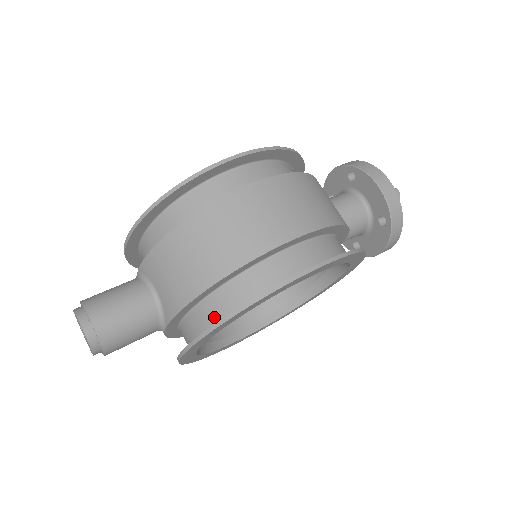
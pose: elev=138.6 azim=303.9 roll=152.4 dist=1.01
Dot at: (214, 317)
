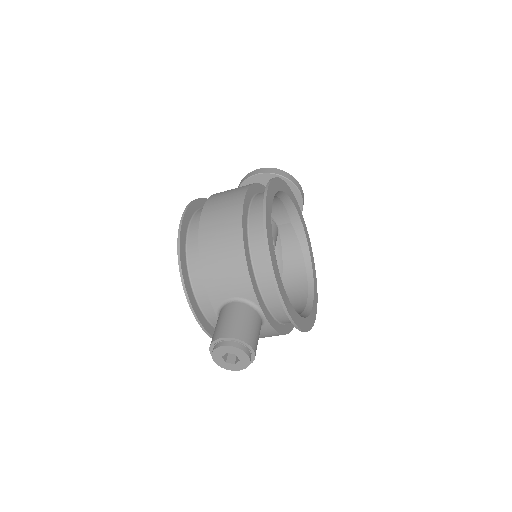
Dot at: (266, 261)
